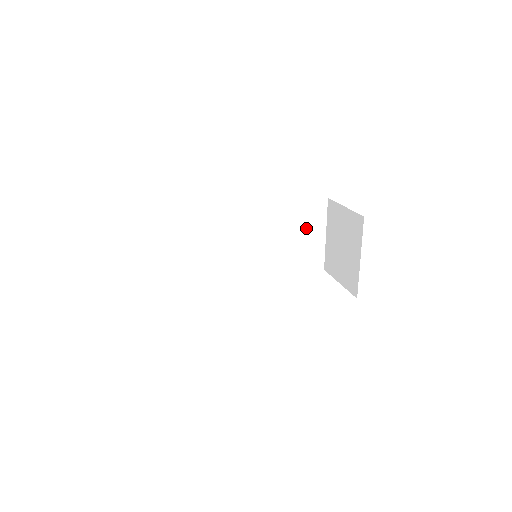
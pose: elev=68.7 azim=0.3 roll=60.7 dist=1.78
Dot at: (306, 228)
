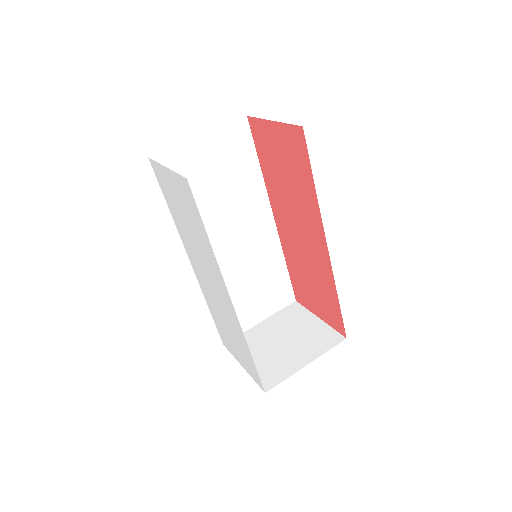
Dot at: (263, 297)
